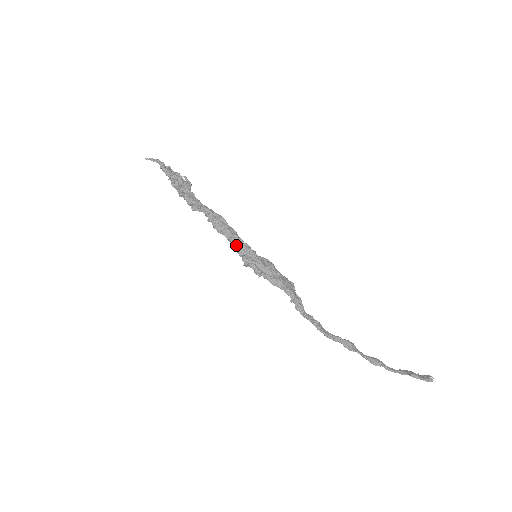
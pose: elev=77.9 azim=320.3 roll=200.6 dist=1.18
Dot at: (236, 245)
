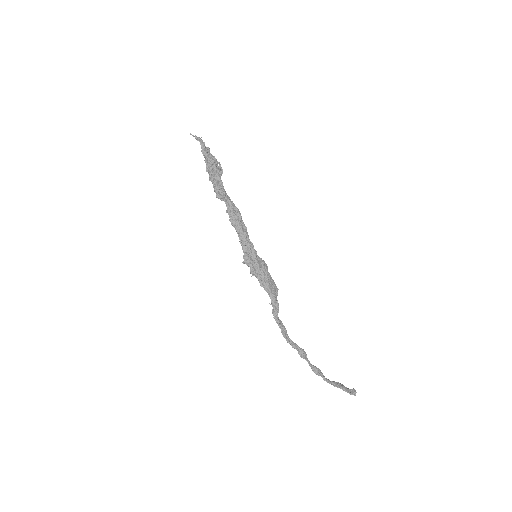
Dot at: (243, 242)
